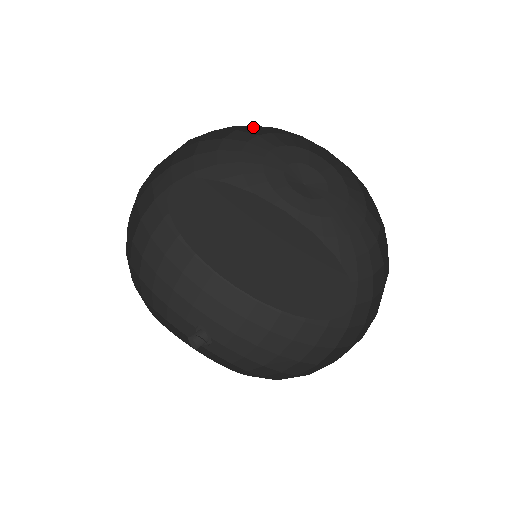
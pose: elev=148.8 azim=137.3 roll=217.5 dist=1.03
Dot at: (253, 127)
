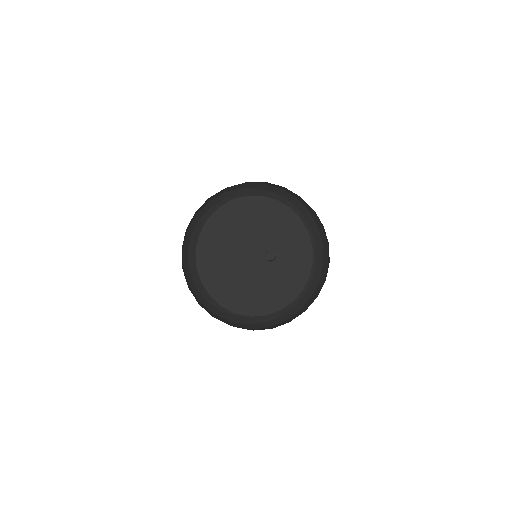
Dot at: occluded
